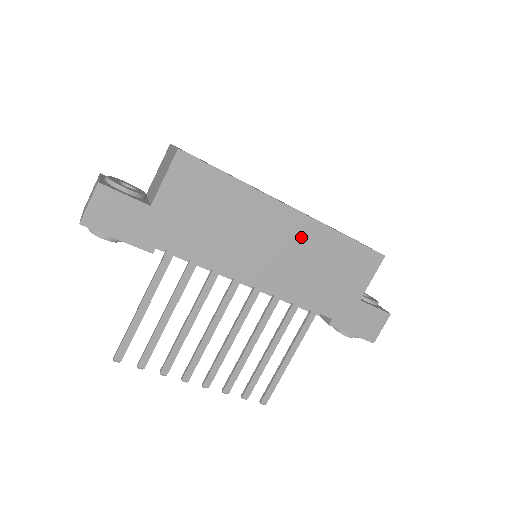
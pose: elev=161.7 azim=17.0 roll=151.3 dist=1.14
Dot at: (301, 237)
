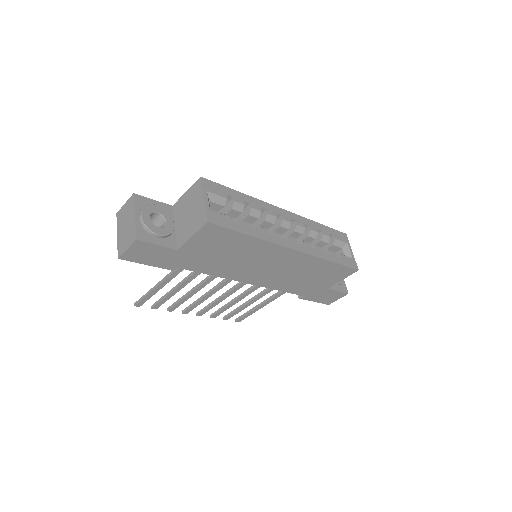
Dot at: (295, 263)
